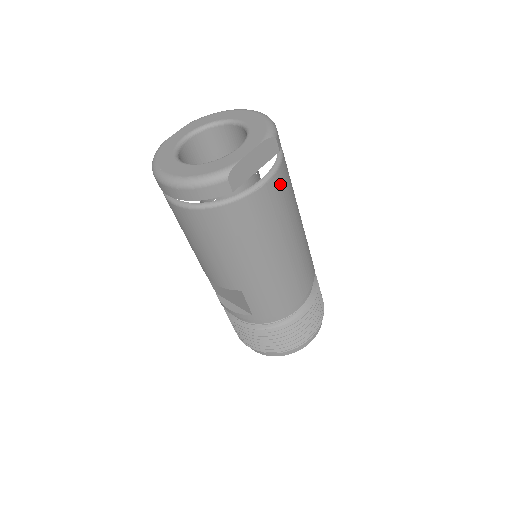
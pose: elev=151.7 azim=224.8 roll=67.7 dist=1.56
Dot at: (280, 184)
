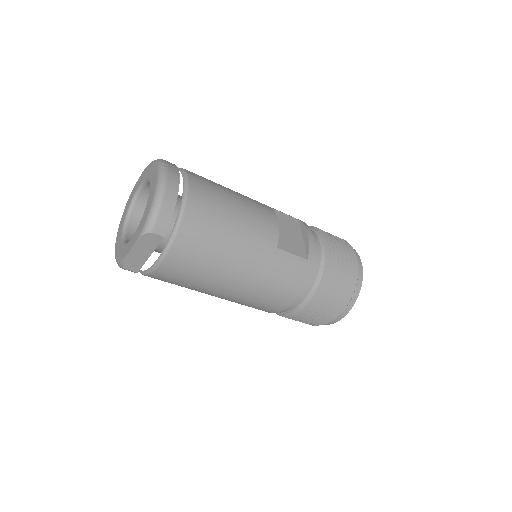
Dot at: (179, 259)
